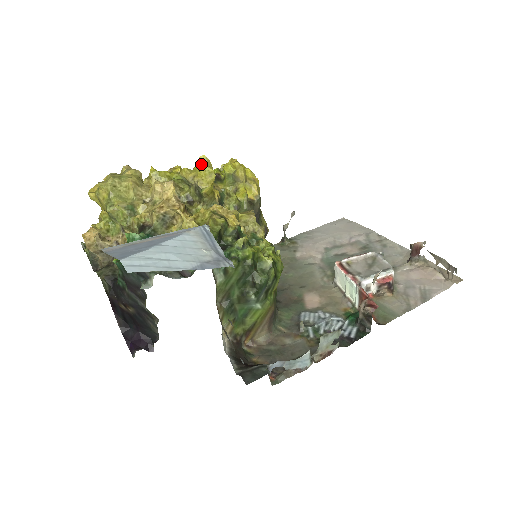
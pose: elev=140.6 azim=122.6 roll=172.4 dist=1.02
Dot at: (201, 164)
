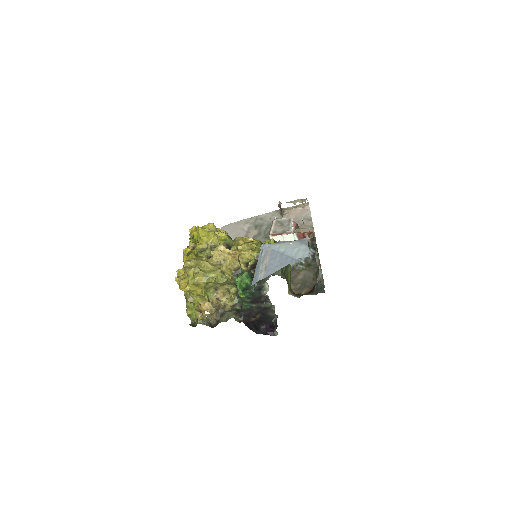
Dot at: (203, 235)
